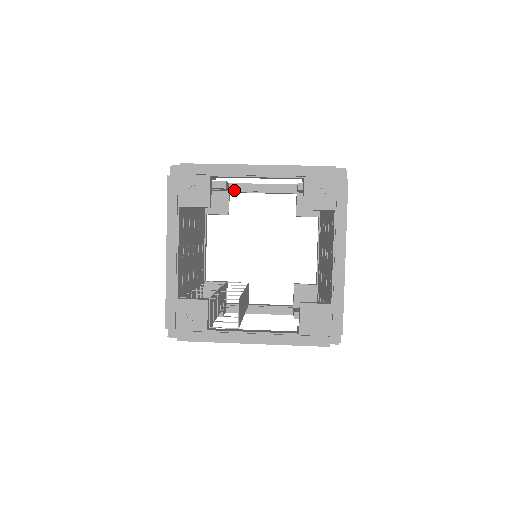
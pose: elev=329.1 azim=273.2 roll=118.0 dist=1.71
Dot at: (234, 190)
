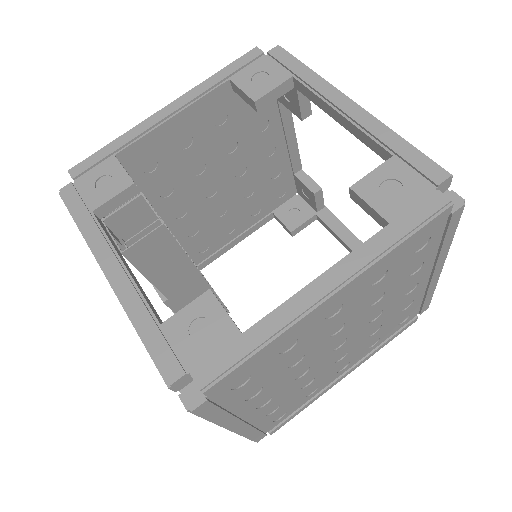
Dot at: (323, 216)
